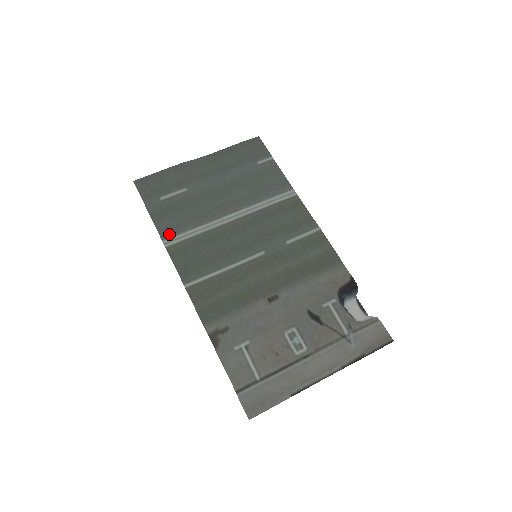
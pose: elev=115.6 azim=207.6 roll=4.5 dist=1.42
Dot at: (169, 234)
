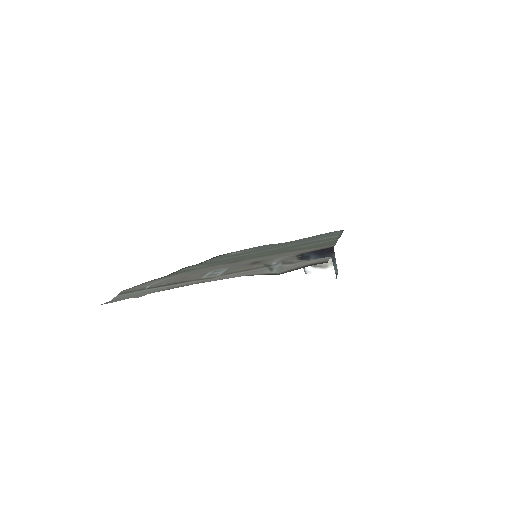
Dot at: (209, 261)
